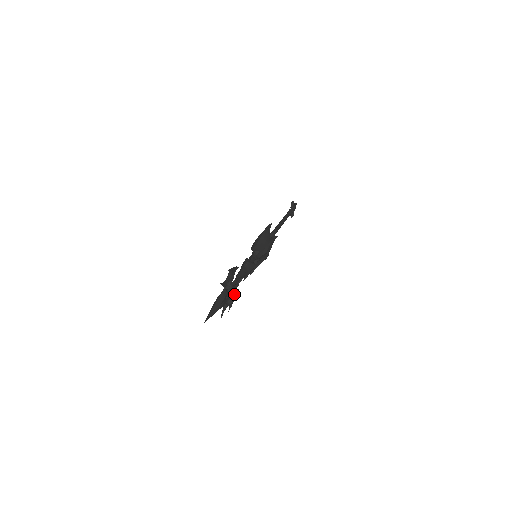
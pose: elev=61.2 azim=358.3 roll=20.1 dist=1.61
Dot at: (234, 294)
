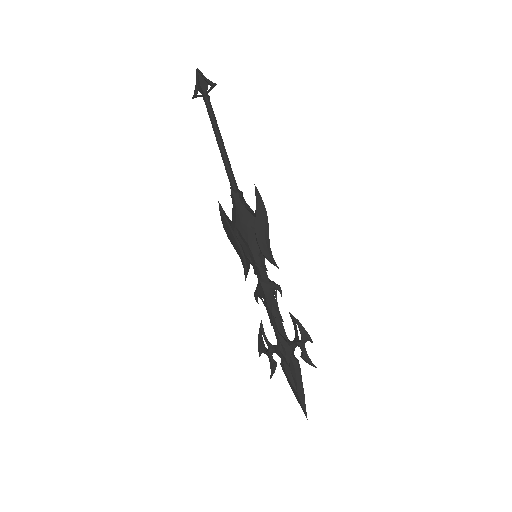
Dot at: occluded
